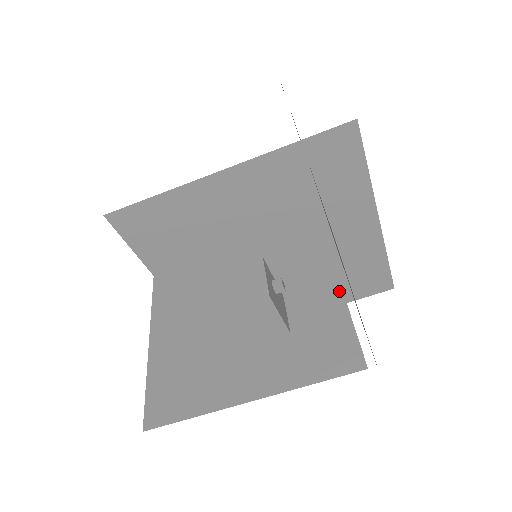
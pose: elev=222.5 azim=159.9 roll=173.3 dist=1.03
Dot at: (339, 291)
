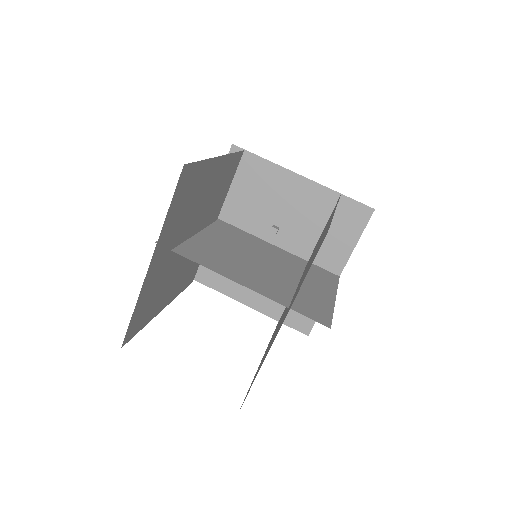
Dot at: occluded
